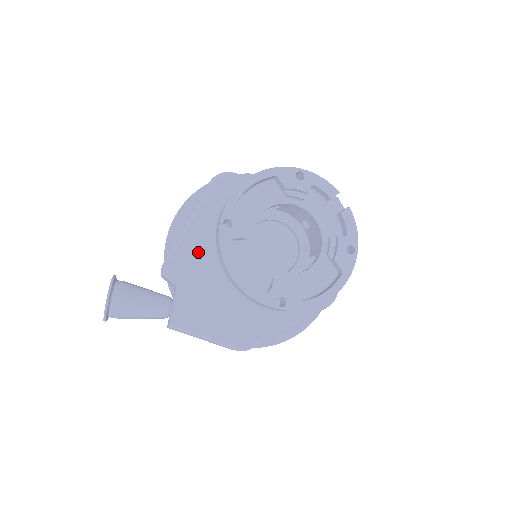
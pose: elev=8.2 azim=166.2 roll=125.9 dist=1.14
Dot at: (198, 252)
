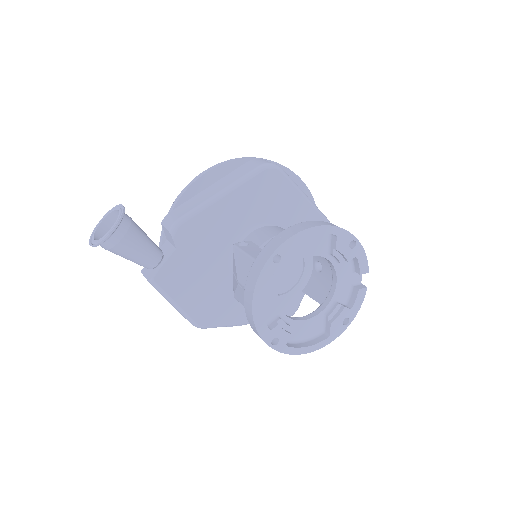
Dot at: (212, 227)
